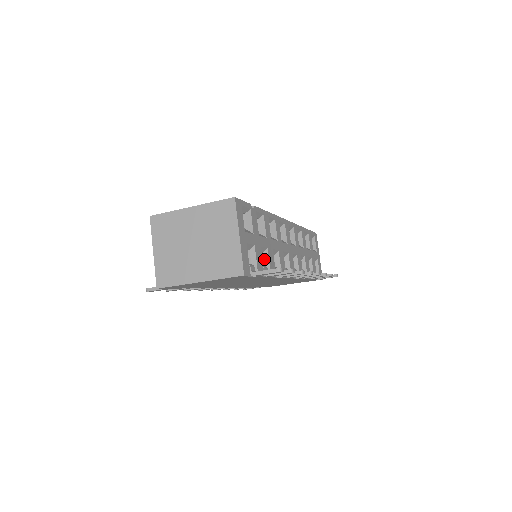
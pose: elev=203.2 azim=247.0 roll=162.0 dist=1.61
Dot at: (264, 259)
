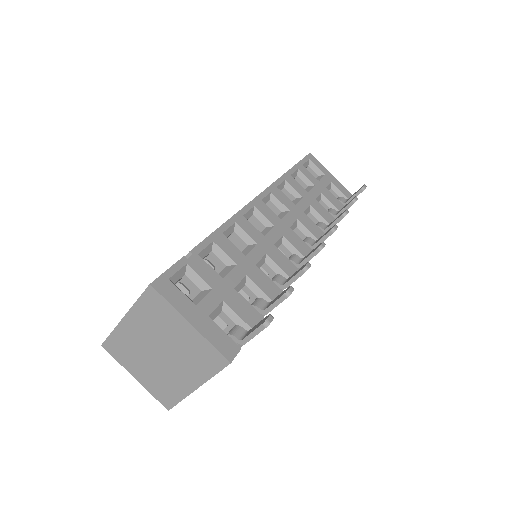
Dot at: (252, 291)
